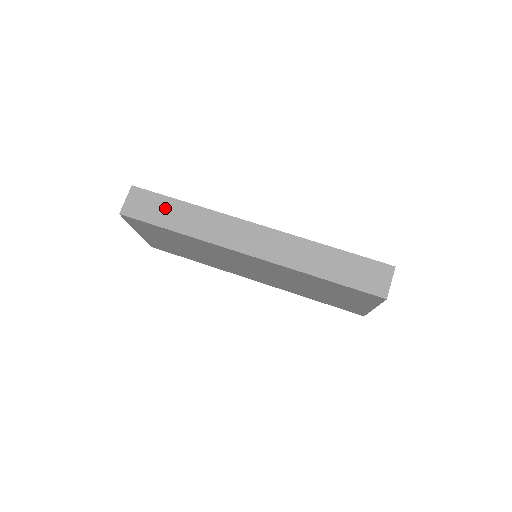
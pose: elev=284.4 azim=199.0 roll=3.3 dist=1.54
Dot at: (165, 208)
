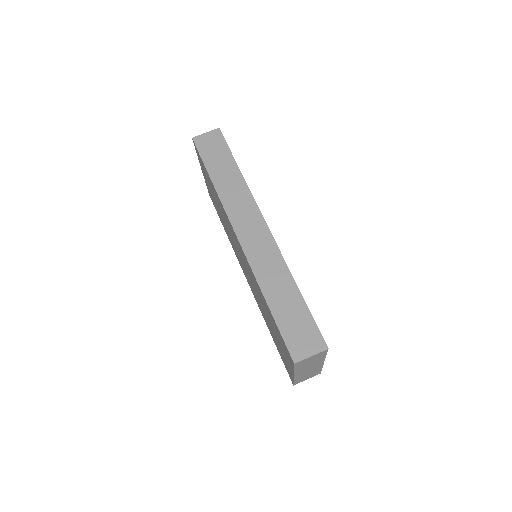
Dot at: (222, 159)
